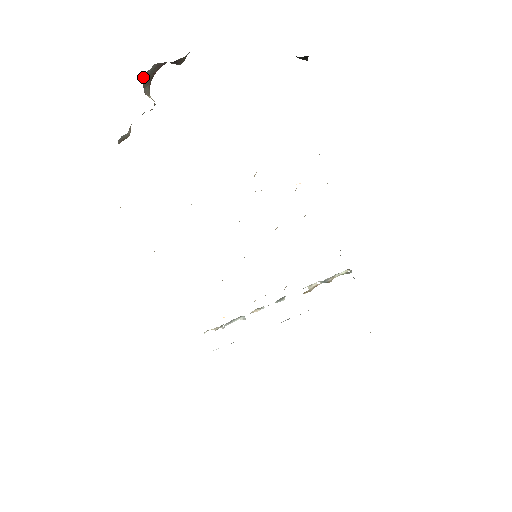
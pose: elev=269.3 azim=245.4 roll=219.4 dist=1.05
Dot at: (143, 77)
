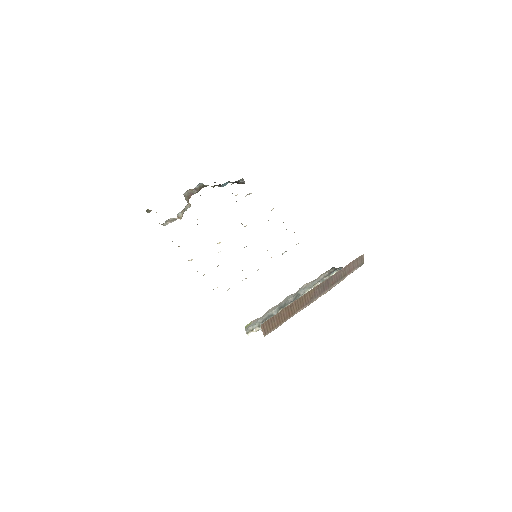
Dot at: (185, 196)
